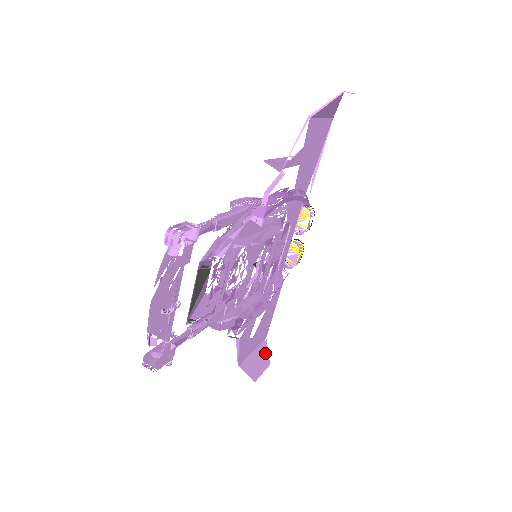
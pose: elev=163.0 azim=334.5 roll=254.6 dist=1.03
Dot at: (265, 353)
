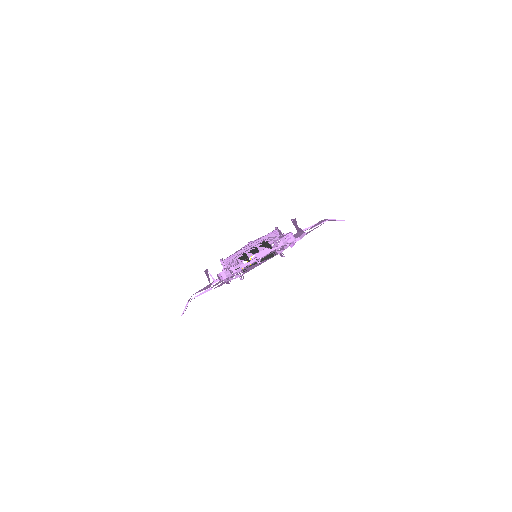
Dot at: occluded
